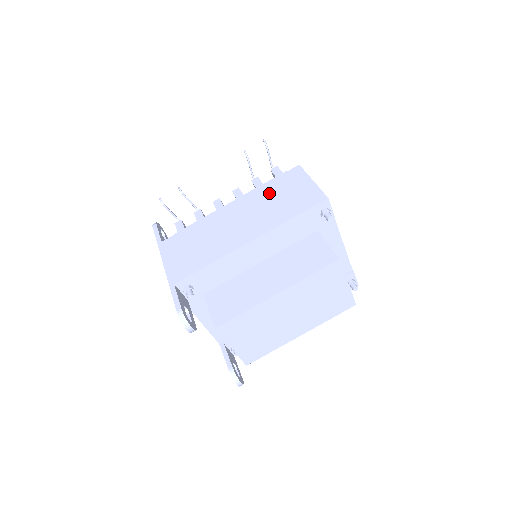
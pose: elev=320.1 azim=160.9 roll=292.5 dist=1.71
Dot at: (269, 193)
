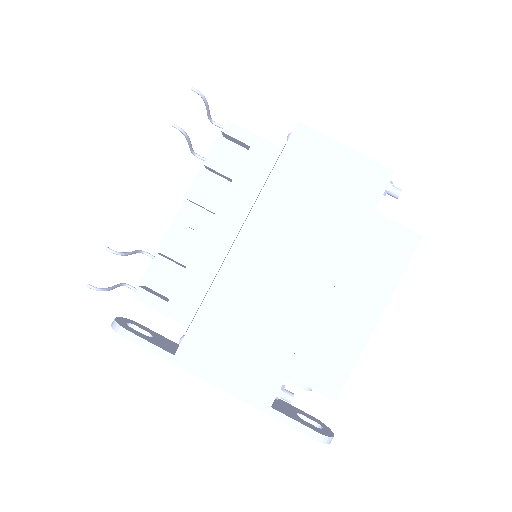
Dot at: (291, 195)
